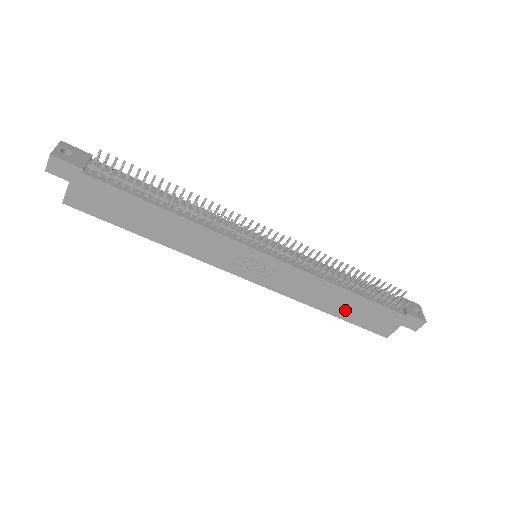
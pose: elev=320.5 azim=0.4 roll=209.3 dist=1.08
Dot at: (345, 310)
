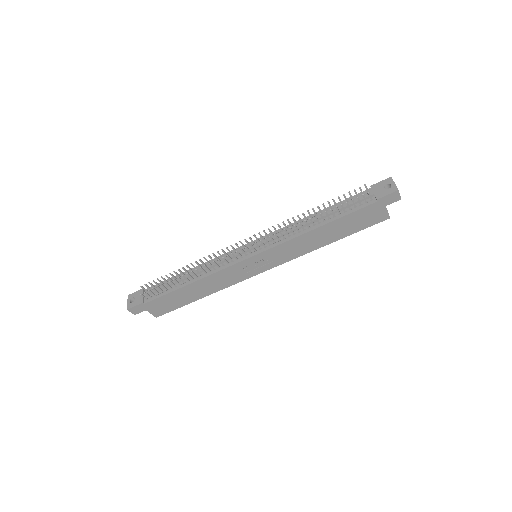
Dot at: (338, 233)
